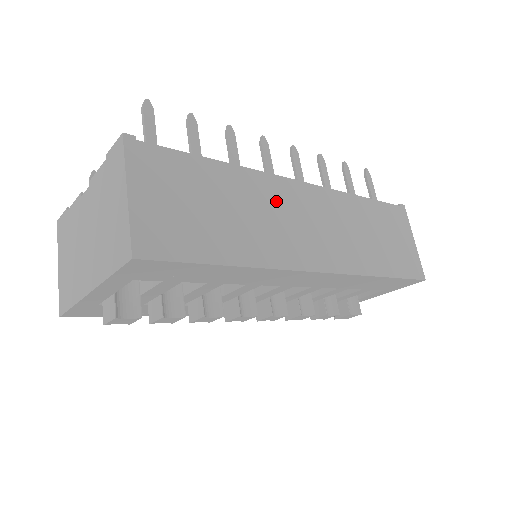
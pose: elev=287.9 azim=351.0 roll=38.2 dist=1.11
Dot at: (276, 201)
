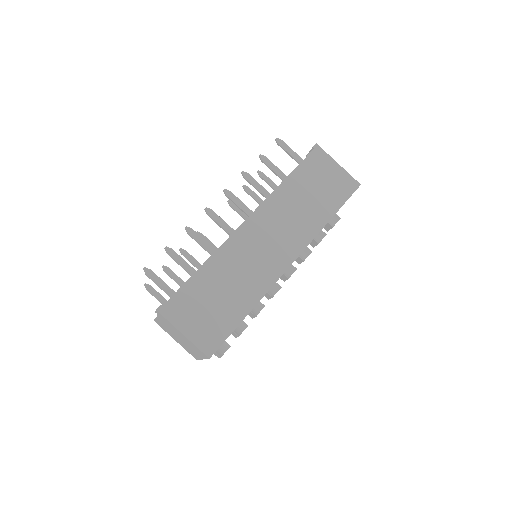
Dot at: (242, 252)
